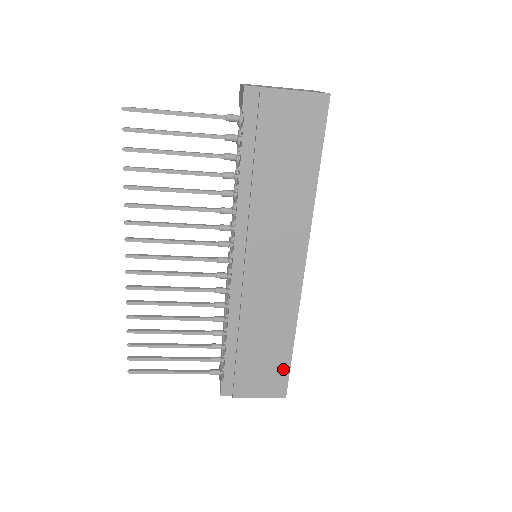
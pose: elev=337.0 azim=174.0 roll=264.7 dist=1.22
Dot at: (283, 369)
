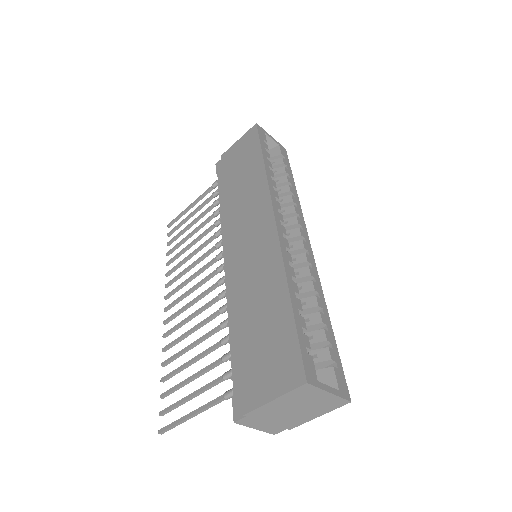
Dot at: (289, 337)
